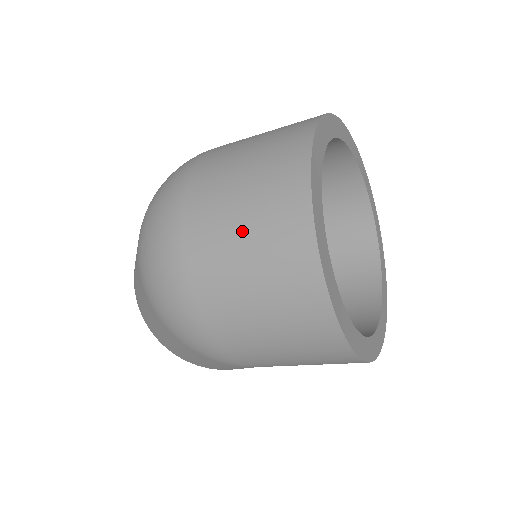
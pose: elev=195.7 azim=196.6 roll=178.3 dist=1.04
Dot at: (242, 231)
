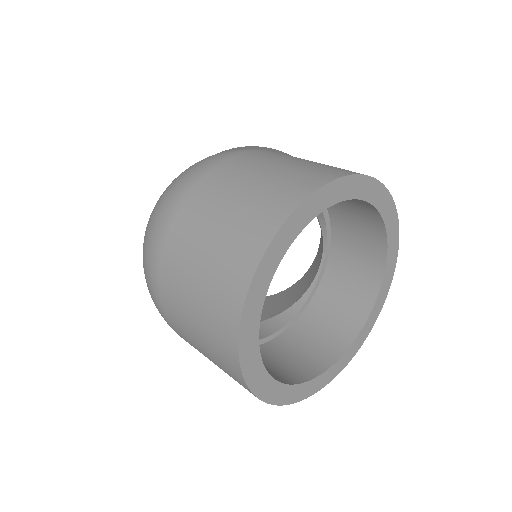
Dot at: (194, 299)
